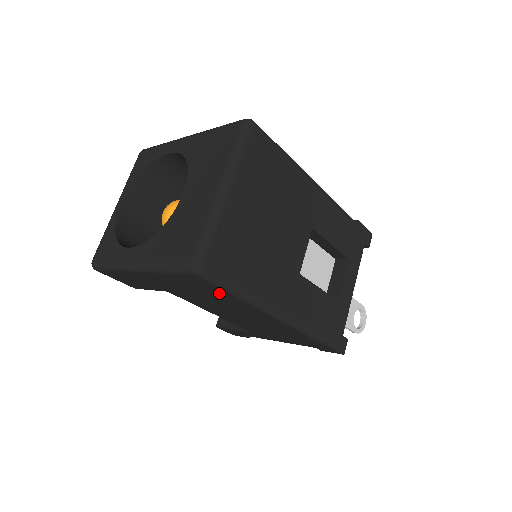
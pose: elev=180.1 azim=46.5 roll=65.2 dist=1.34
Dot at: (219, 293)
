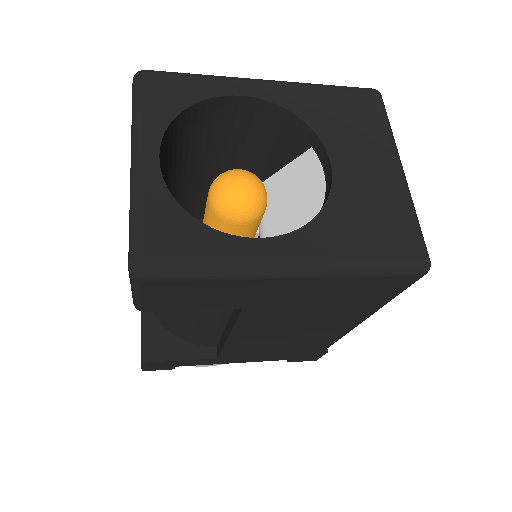
Dot at: (371, 300)
